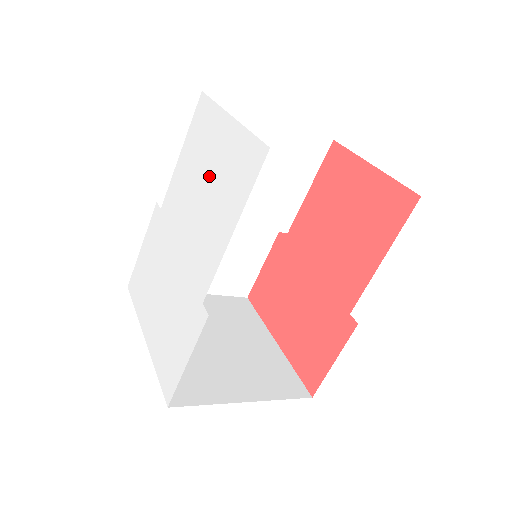
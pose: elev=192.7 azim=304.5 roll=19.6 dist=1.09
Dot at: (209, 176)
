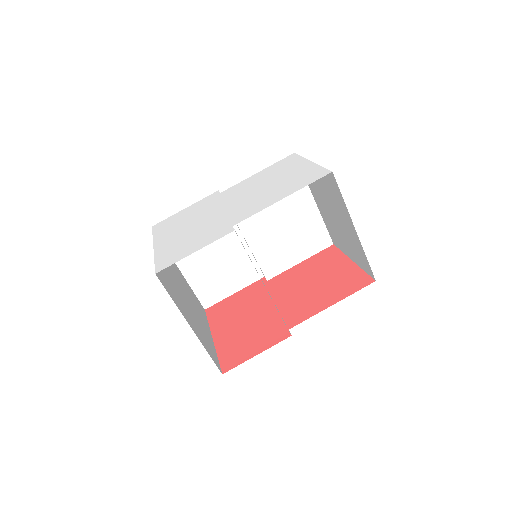
Dot at: (277, 180)
